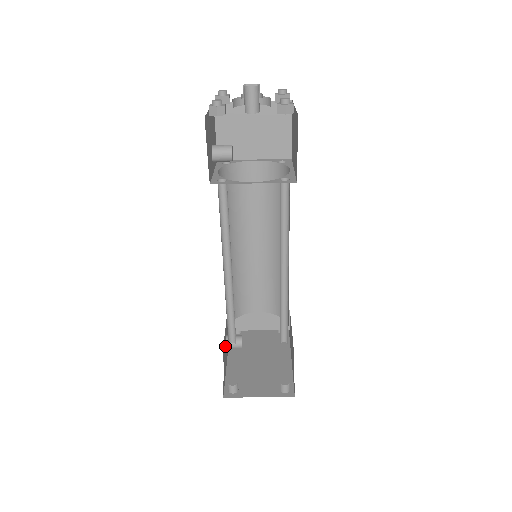
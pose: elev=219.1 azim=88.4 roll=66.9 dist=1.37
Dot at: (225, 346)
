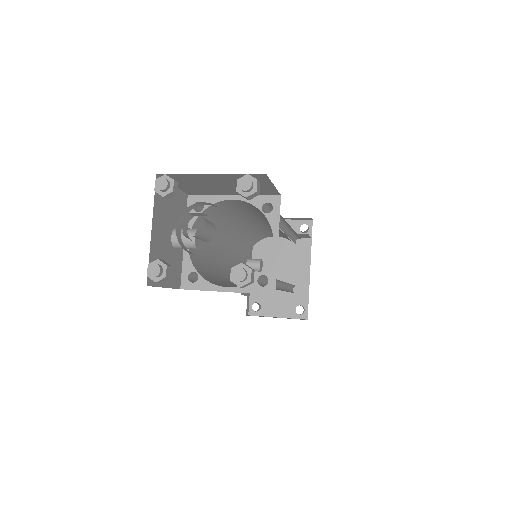
Dot at: occluded
